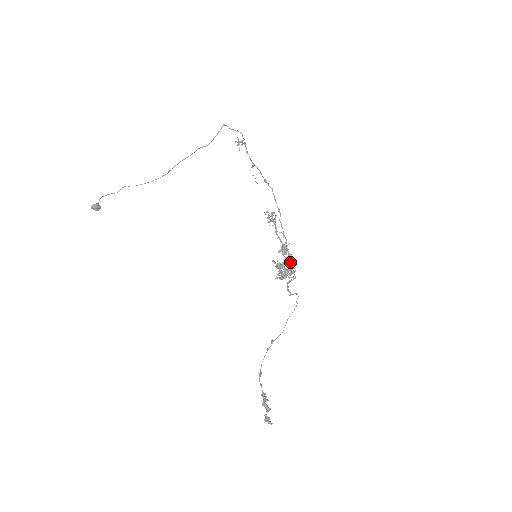
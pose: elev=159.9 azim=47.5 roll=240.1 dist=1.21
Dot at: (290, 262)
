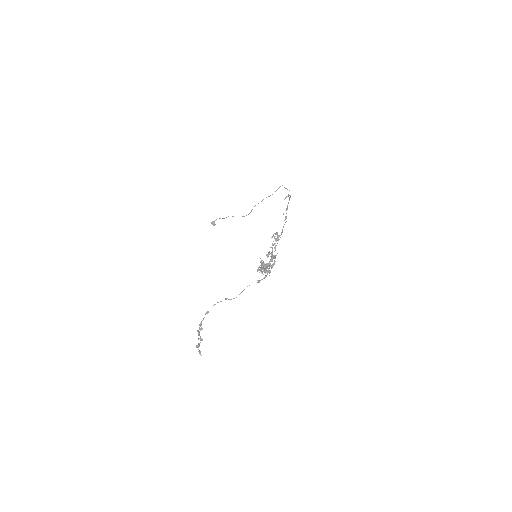
Dot at: (269, 263)
